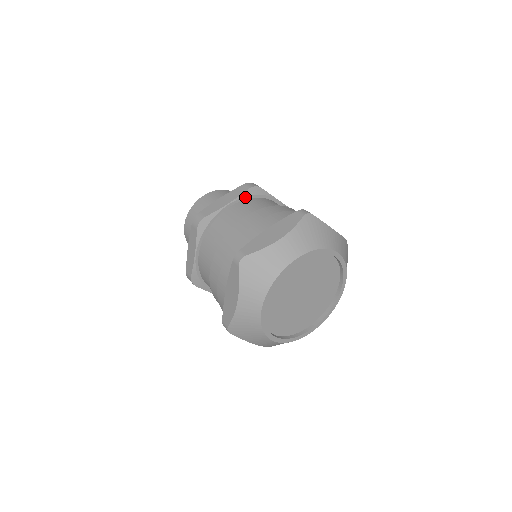
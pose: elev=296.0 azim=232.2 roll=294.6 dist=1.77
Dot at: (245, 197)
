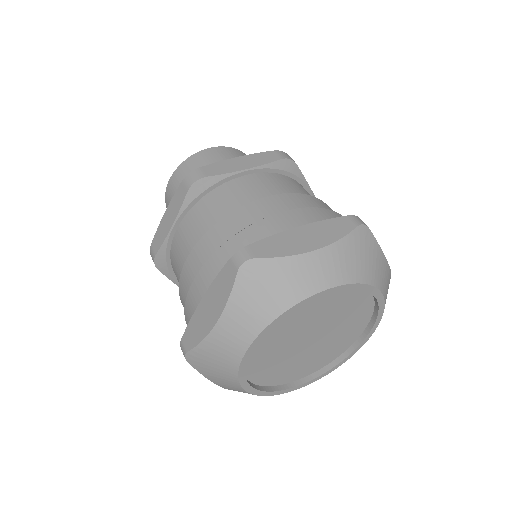
Dot at: (271, 169)
